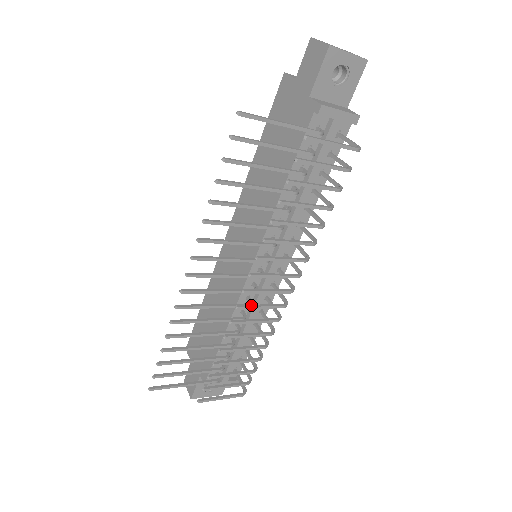
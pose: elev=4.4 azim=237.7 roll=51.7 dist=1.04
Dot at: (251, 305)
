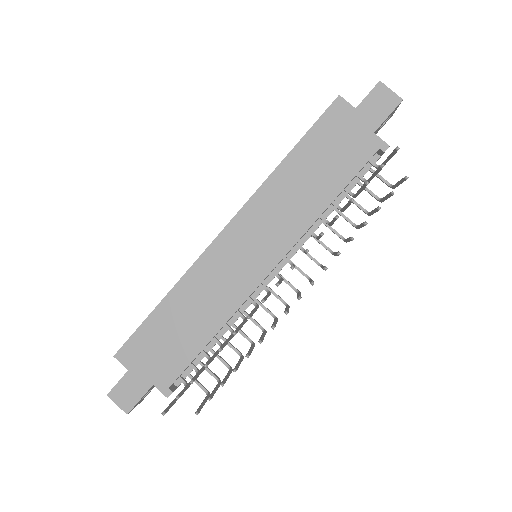
Dot at: (287, 309)
